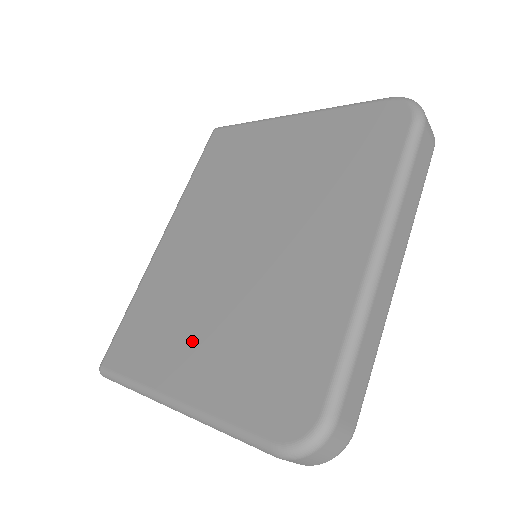
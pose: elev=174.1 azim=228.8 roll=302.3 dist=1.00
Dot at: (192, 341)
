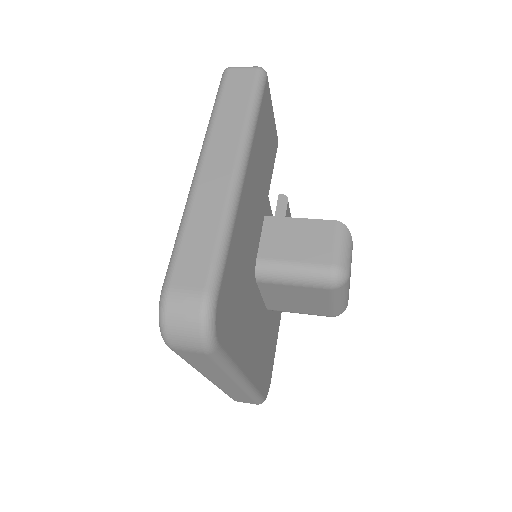
Dot at: occluded
